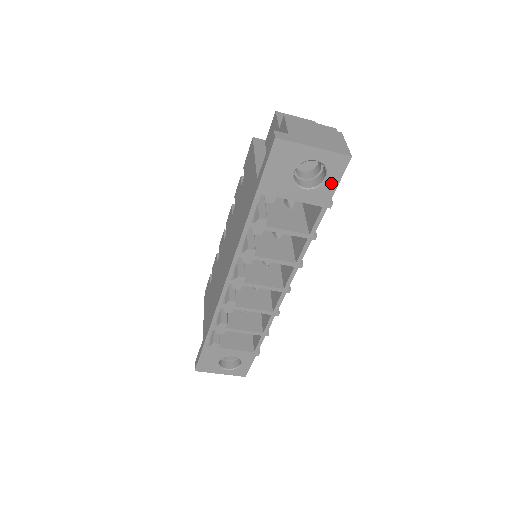
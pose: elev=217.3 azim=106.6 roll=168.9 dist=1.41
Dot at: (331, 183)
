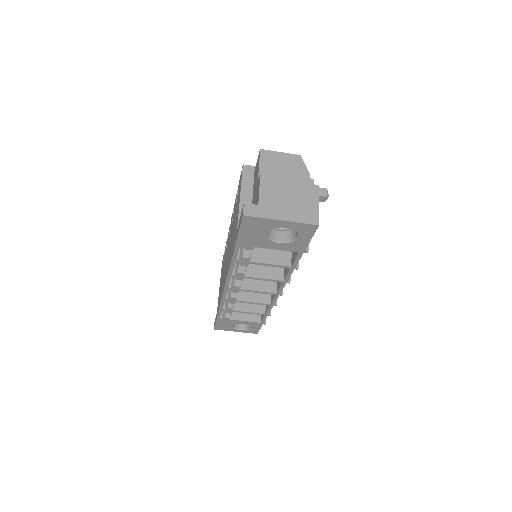
Dot at: (303, 240)
